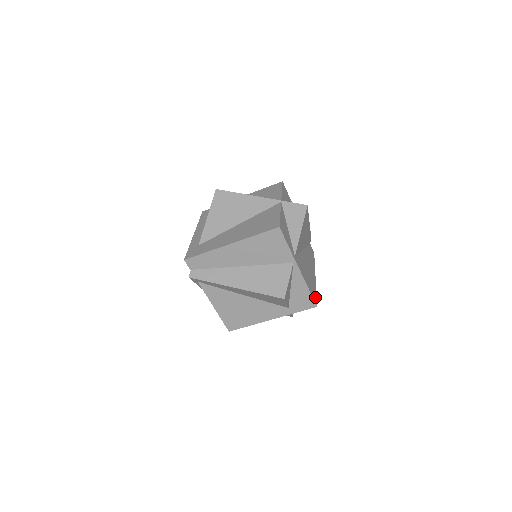
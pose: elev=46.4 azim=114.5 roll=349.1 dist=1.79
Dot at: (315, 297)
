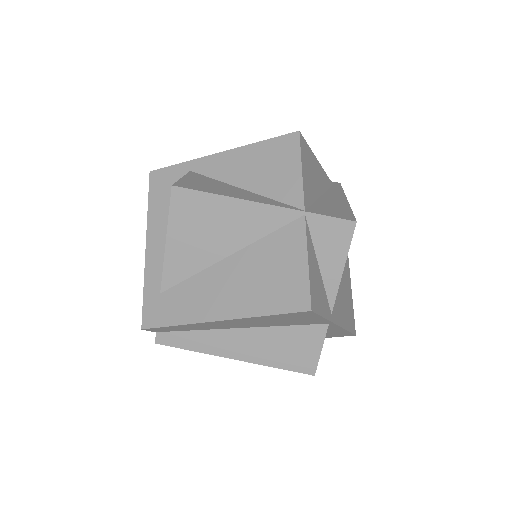
Dot at: (353, 319)
